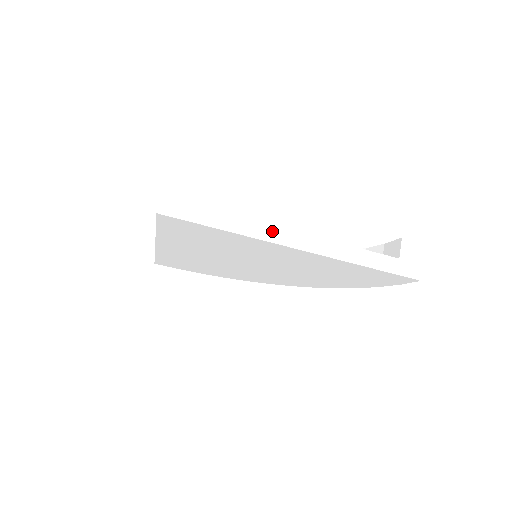
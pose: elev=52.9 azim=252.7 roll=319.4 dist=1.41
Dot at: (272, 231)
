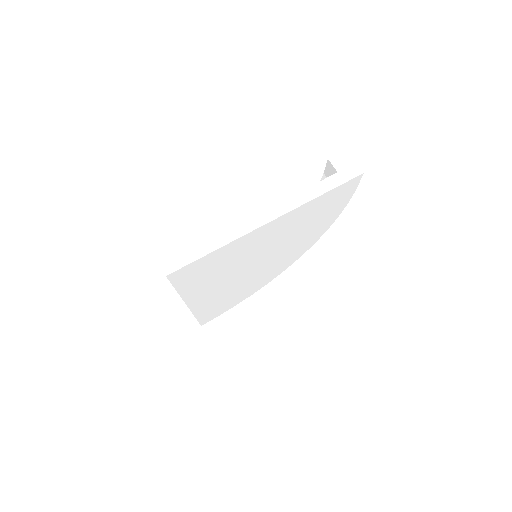
Dot at: (244, 225)
